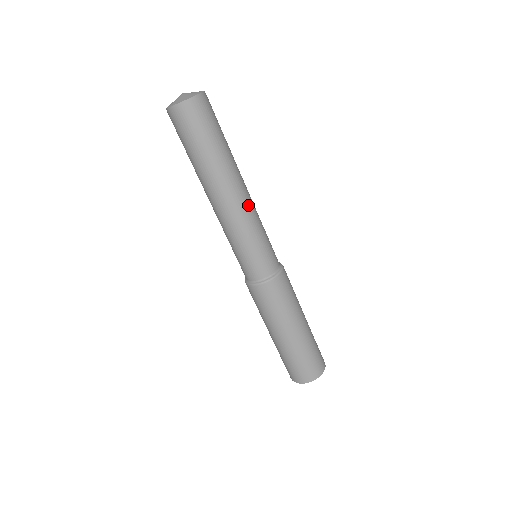
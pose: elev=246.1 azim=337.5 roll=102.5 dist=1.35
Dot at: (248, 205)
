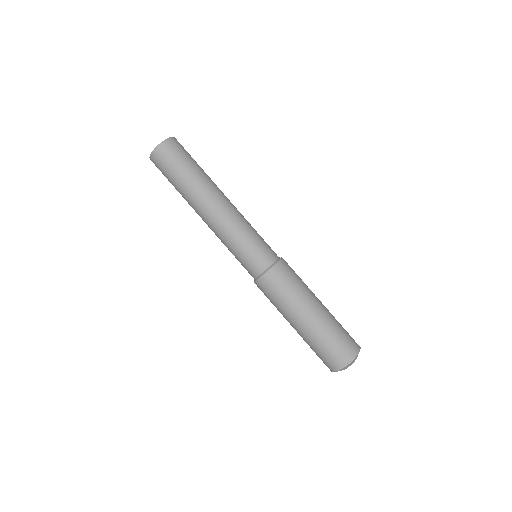
Dot at: (232, 210)
